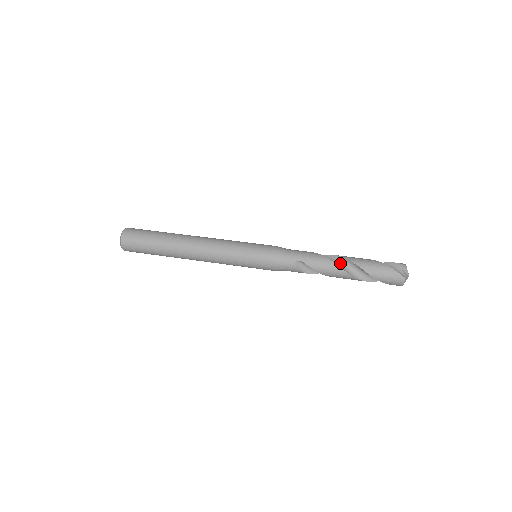
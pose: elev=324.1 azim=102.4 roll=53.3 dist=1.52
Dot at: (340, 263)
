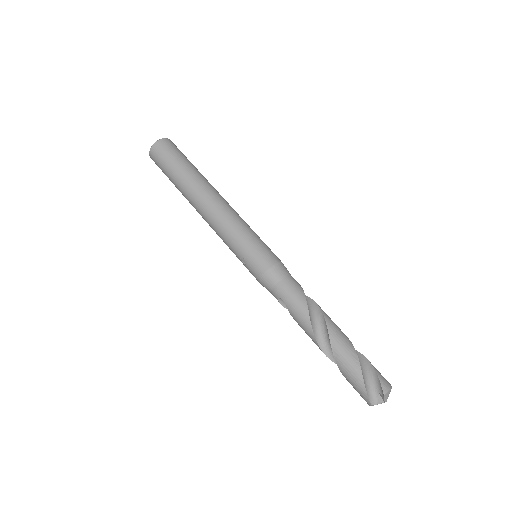
Dot at: (323, 333)
